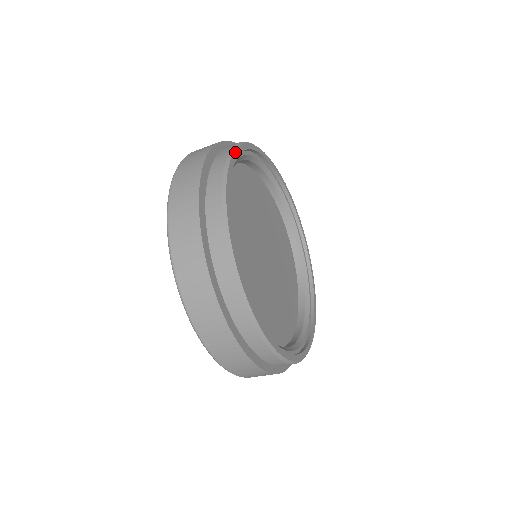
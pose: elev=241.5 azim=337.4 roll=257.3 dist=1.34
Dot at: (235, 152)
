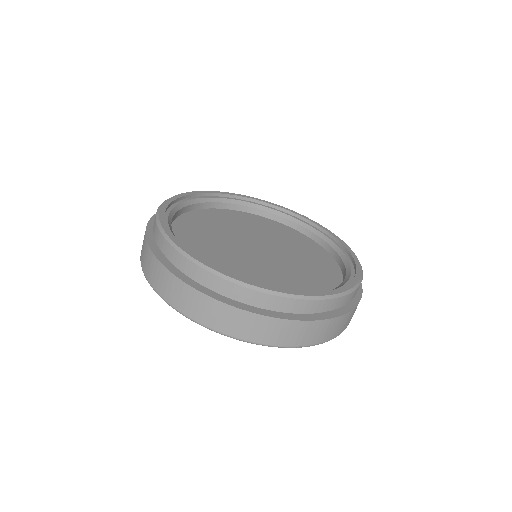
Dot at: (175, 196)
